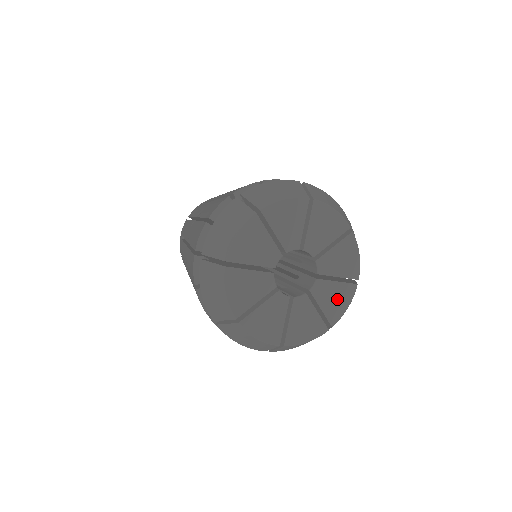
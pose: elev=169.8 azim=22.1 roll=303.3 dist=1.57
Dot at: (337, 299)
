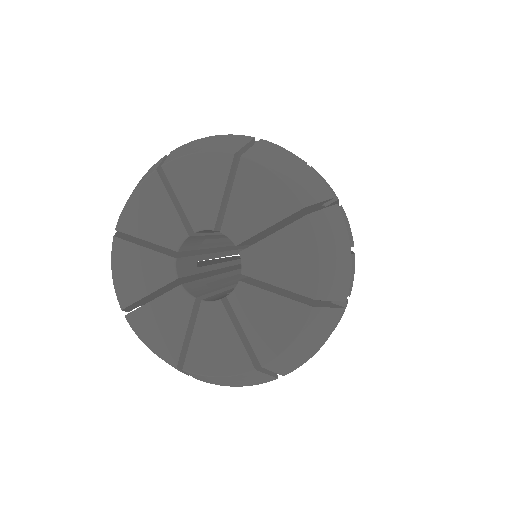
Dot at: (291, 257)
